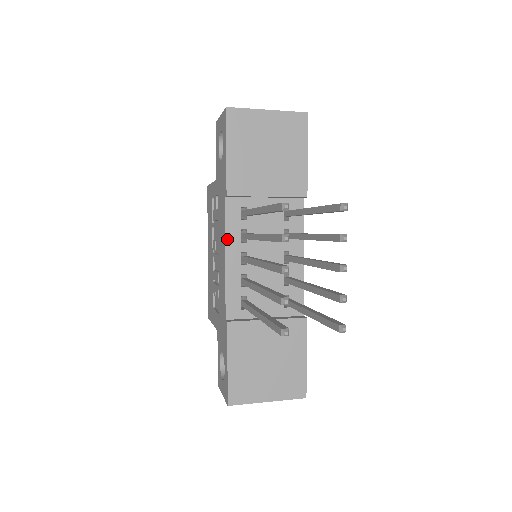
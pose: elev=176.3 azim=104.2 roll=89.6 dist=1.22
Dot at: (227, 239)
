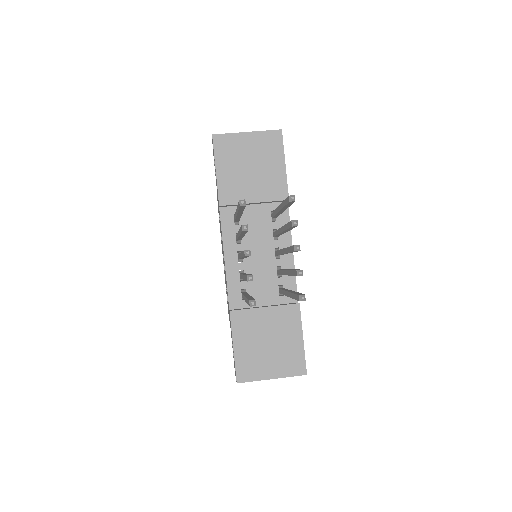
Dot at: (224, 242)
